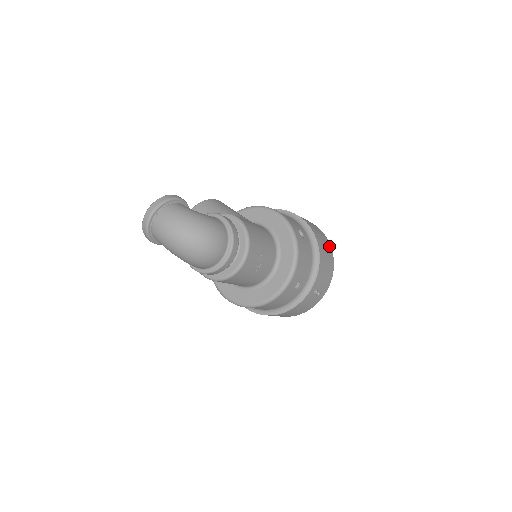
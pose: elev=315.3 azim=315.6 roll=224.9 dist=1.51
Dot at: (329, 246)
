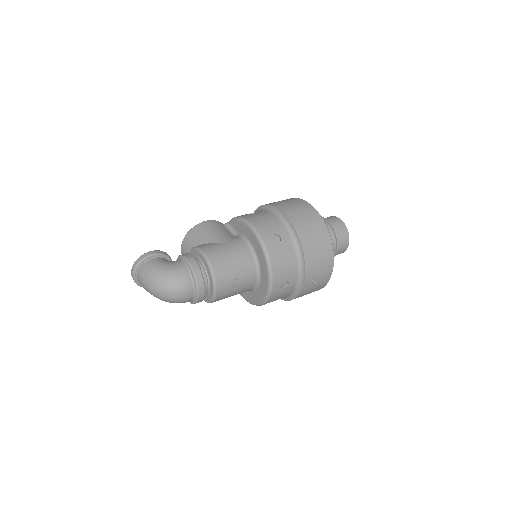
Dot at: (323, 229)
